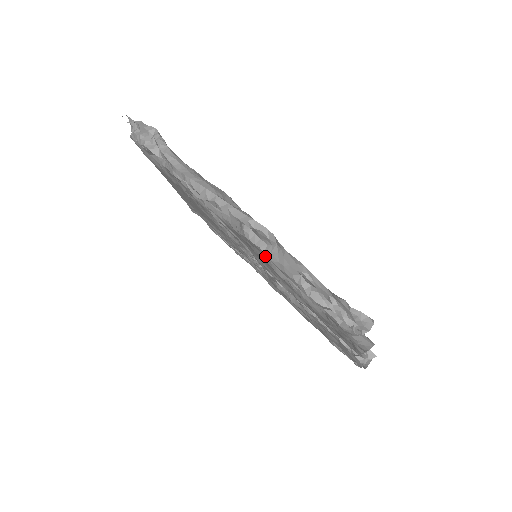
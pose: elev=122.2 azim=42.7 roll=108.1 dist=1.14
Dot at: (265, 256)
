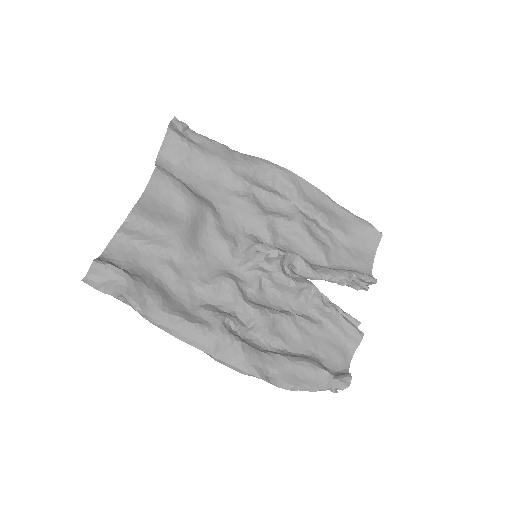
Dot at: occluded
